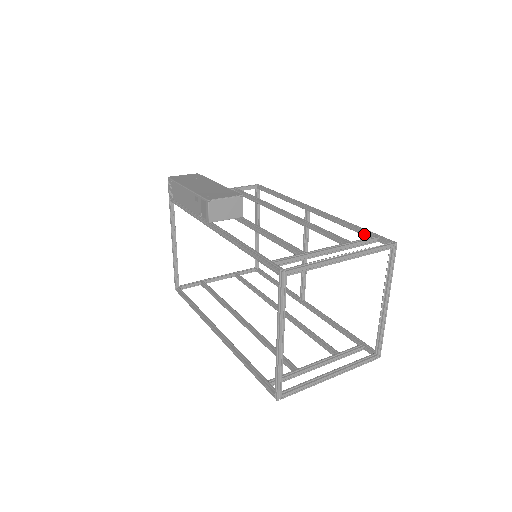
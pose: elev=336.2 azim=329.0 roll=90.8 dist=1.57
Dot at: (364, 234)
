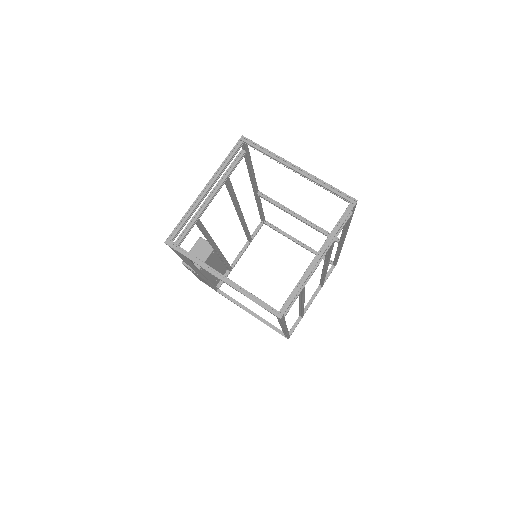
Dot at: (246, 159)
